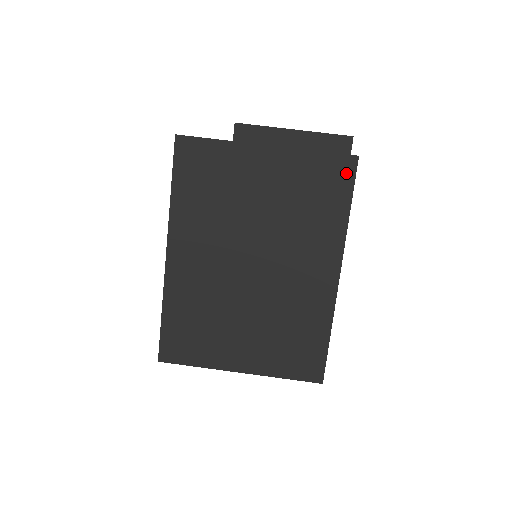
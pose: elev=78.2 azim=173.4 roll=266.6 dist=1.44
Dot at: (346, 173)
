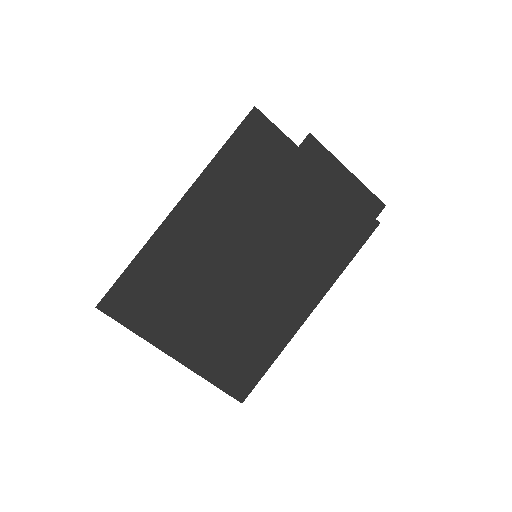
Dot at: (365, 230)
